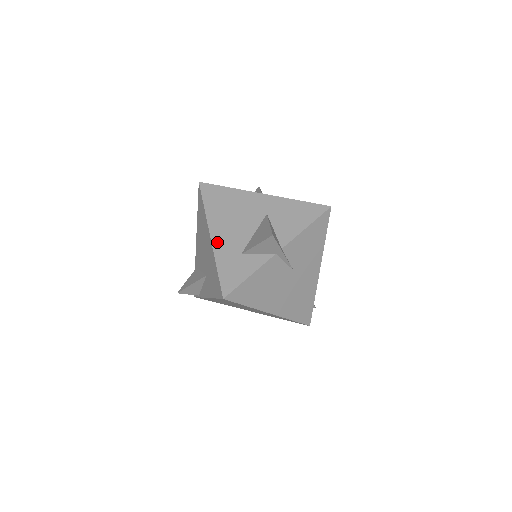
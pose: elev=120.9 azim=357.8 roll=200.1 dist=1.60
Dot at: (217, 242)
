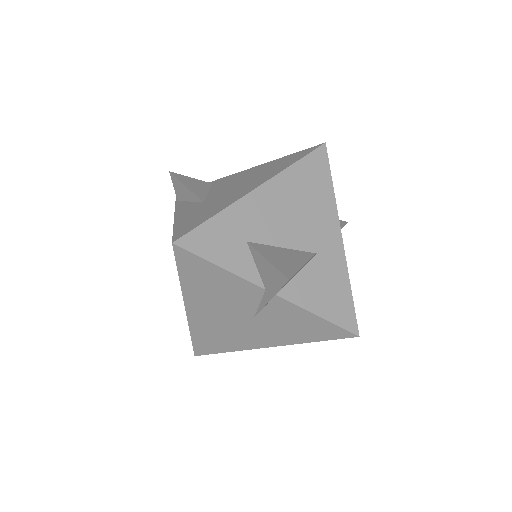
Dot at: (252, 201)
